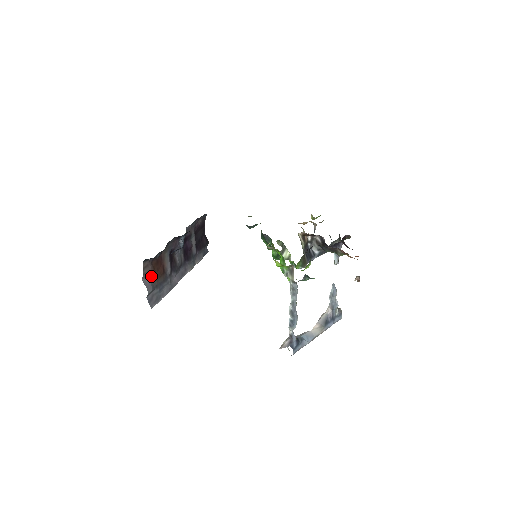
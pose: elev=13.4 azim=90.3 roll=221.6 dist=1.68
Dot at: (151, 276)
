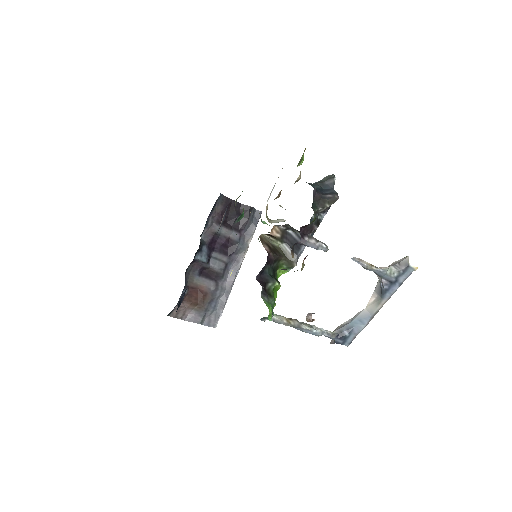
Dot at: (192, 310)
